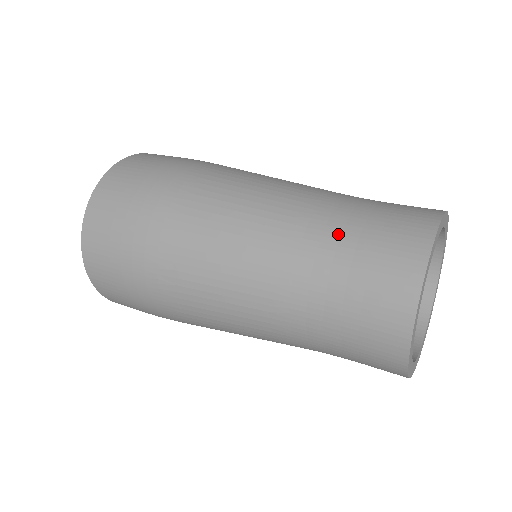
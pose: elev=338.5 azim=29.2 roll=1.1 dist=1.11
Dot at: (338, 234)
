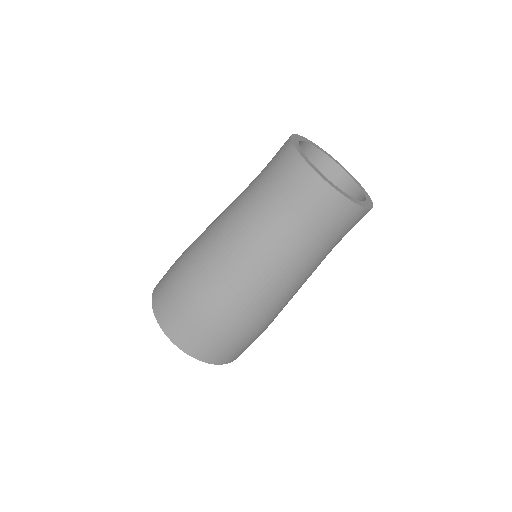
Dot at: occluded
